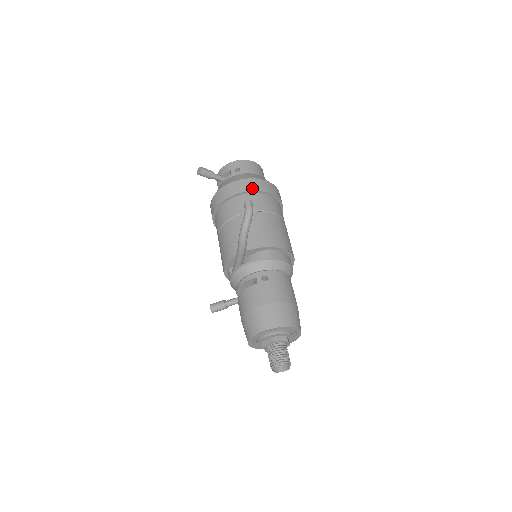
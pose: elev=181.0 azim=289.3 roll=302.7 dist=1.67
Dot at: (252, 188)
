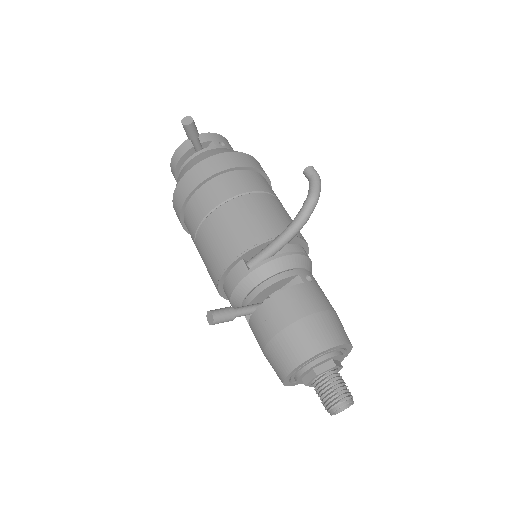
Dot at: (260, 167)
